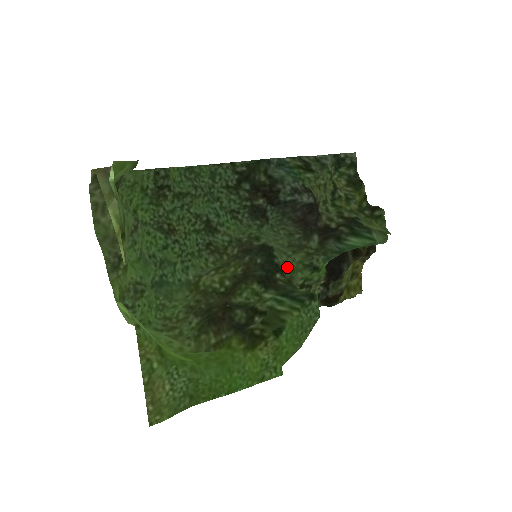
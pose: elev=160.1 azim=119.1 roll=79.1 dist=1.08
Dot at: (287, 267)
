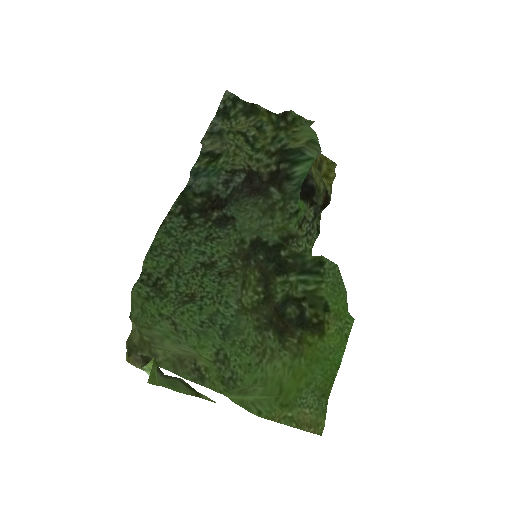
Dot at: (279, 231)
